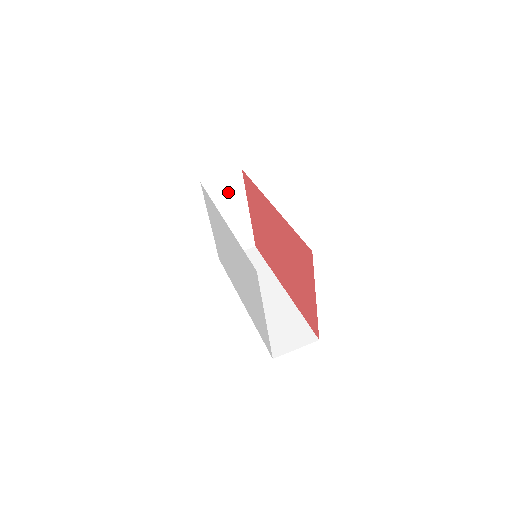
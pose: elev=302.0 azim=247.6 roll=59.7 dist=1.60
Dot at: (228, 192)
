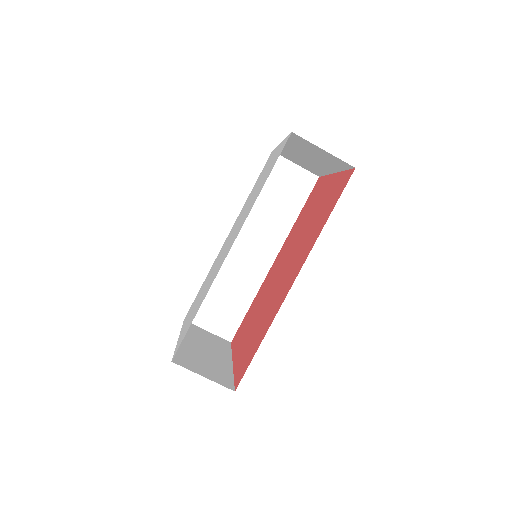
Dot at: (322, 156)
